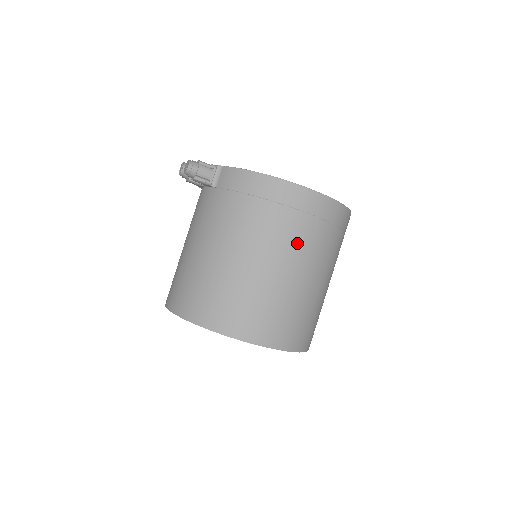
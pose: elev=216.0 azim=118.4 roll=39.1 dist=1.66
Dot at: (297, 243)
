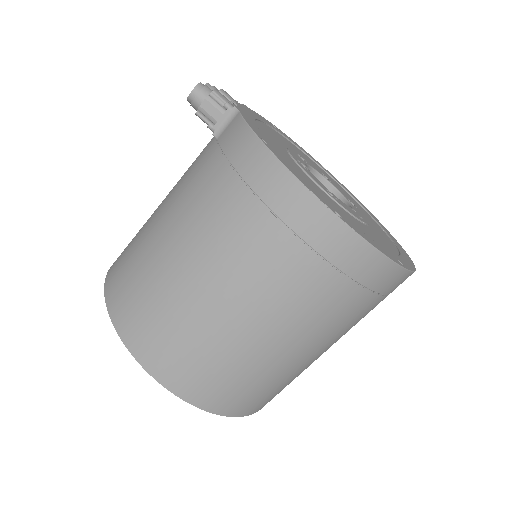
Dot at: (271, 281)
